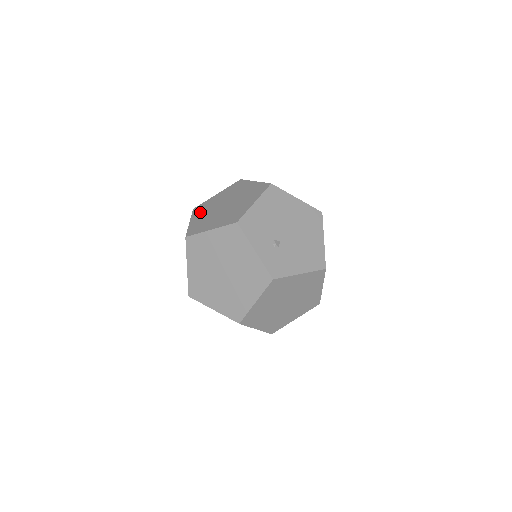
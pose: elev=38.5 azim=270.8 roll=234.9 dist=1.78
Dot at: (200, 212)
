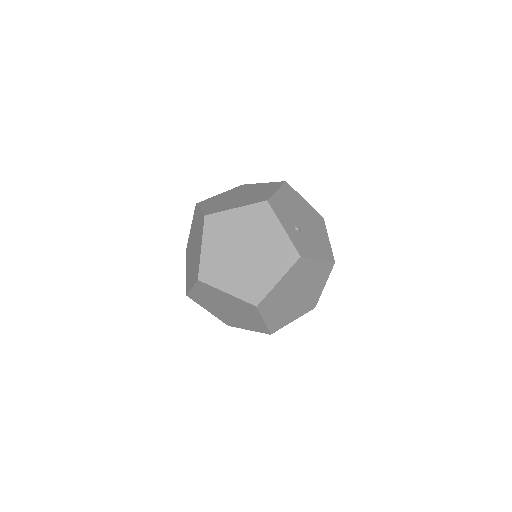
Dot at: (209, 203)
